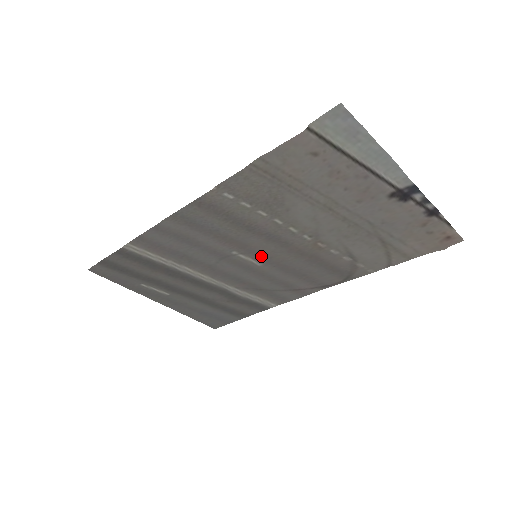
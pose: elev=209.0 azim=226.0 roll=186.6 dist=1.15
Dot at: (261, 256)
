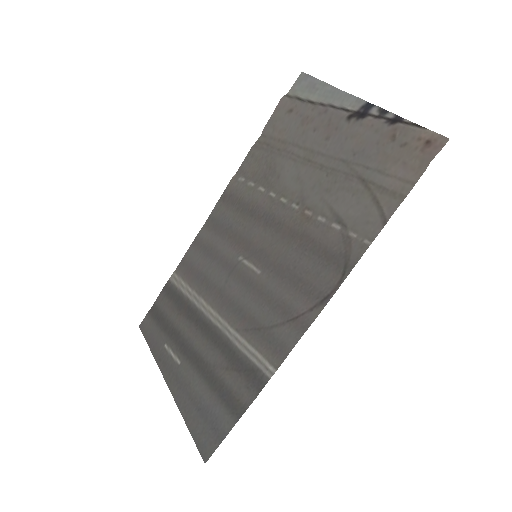
Dot at: (261, 257)
